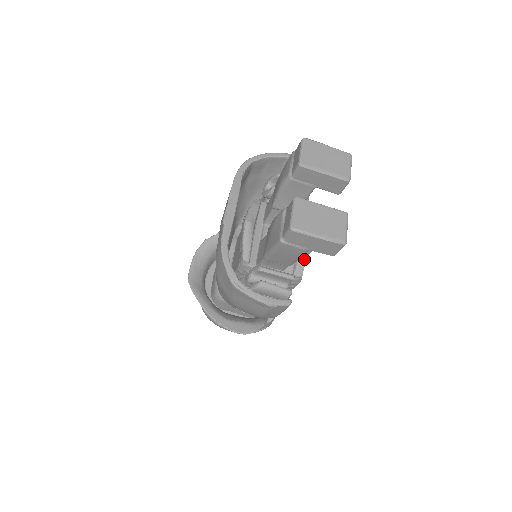
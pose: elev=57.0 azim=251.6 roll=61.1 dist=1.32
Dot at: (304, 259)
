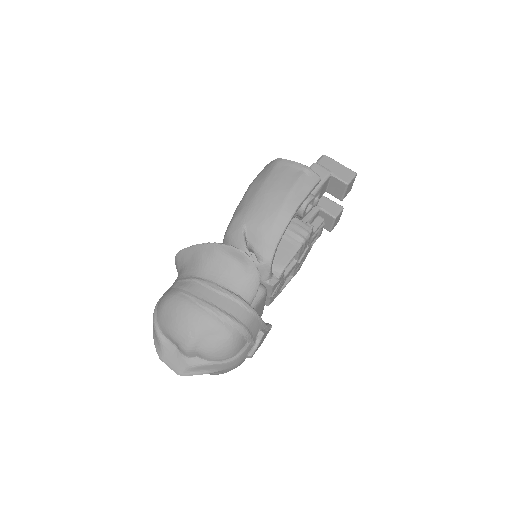
Dot at: occluded
